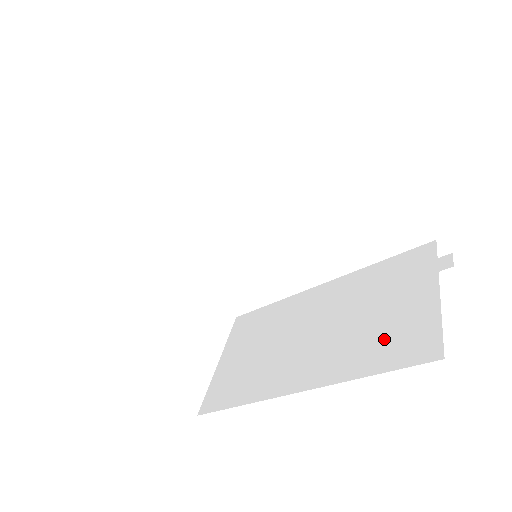
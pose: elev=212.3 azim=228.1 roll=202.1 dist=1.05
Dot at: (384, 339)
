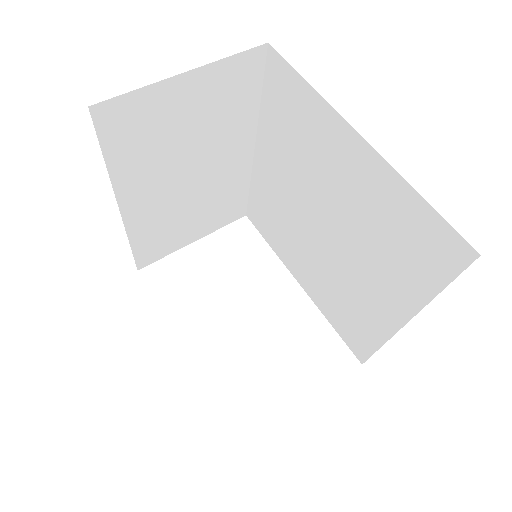
Dot at: occluded
